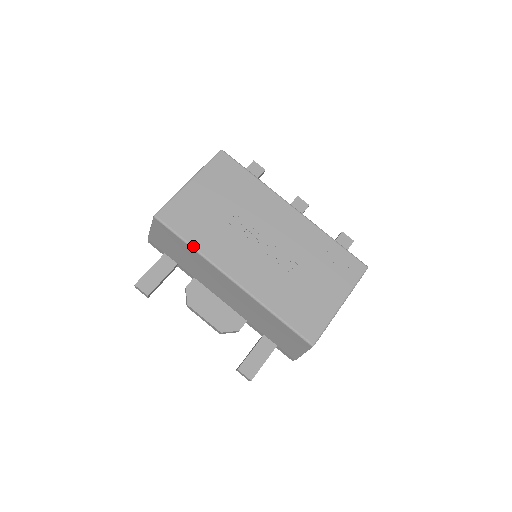
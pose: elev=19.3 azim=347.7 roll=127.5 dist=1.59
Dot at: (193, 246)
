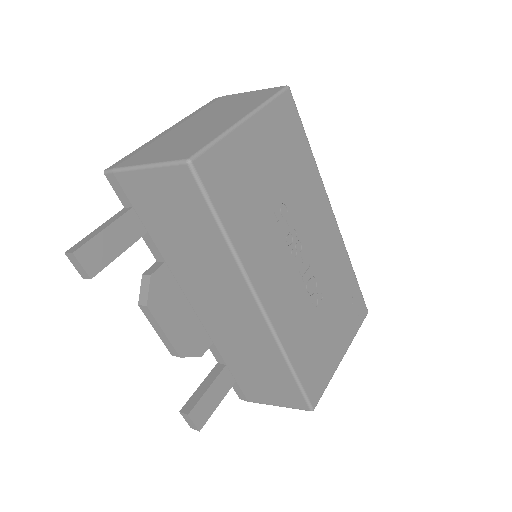
Dot at: (229, 238)
